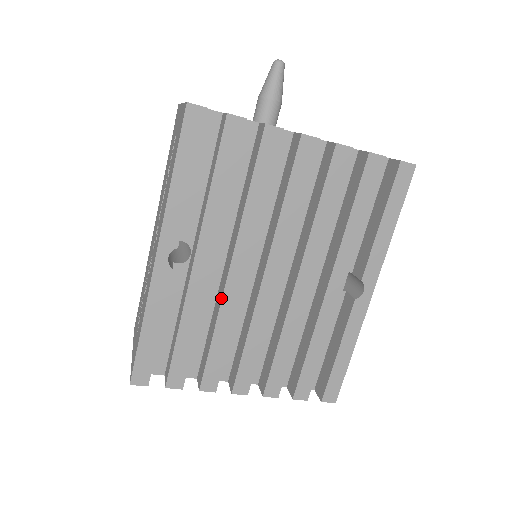
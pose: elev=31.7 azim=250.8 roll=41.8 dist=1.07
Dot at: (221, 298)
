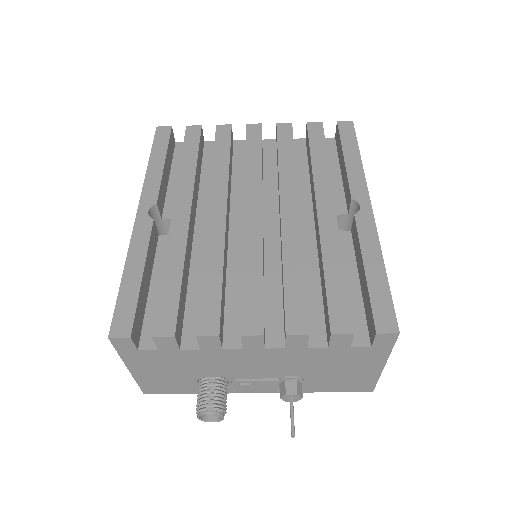
Dot at: occluded
